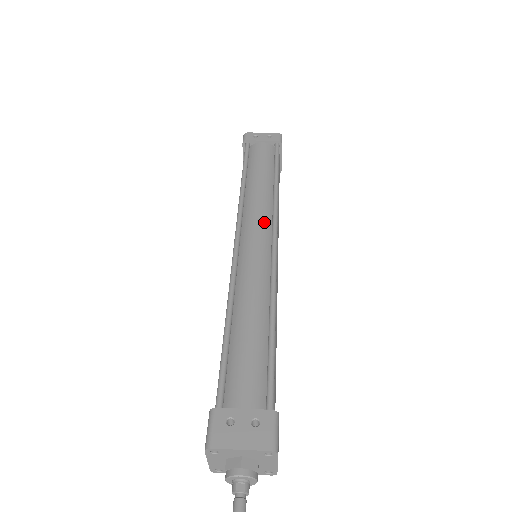
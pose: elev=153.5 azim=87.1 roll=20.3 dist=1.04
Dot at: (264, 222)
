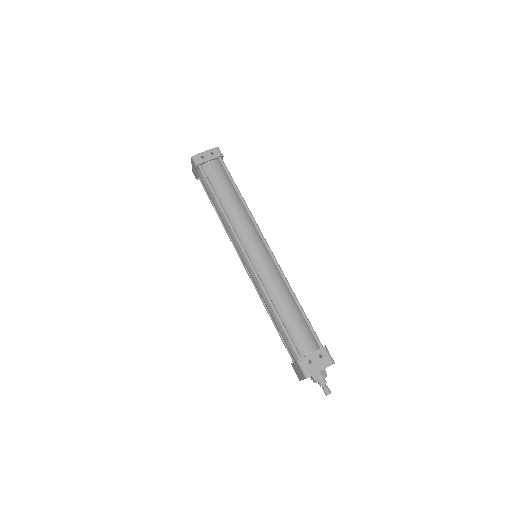
Dot at: (254, 234)
